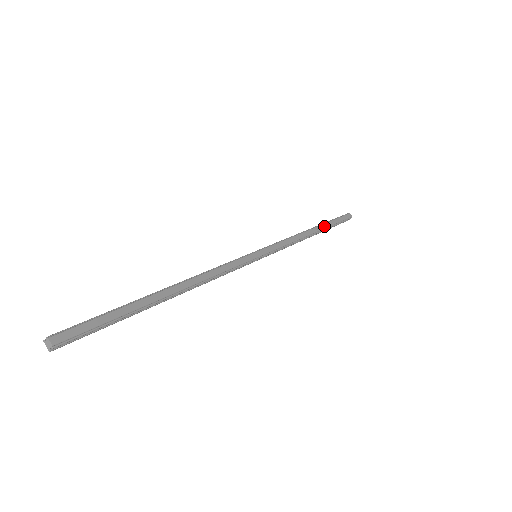
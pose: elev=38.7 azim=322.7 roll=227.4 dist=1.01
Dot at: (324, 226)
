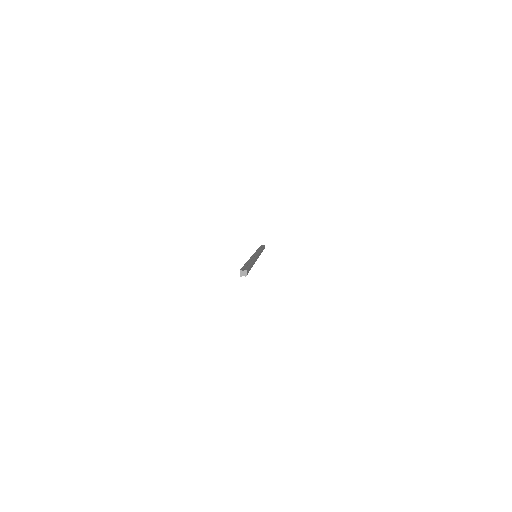
Dot at: occluded
